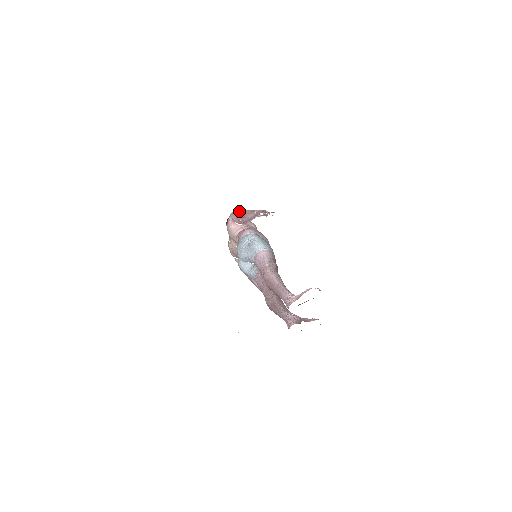
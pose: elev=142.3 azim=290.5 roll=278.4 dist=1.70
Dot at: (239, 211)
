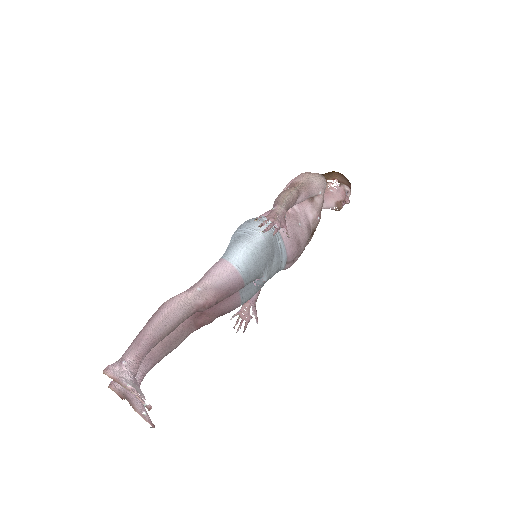
Dot at: (307, 180)
